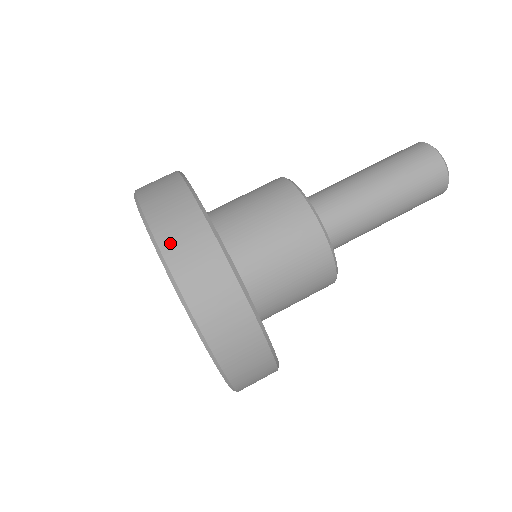
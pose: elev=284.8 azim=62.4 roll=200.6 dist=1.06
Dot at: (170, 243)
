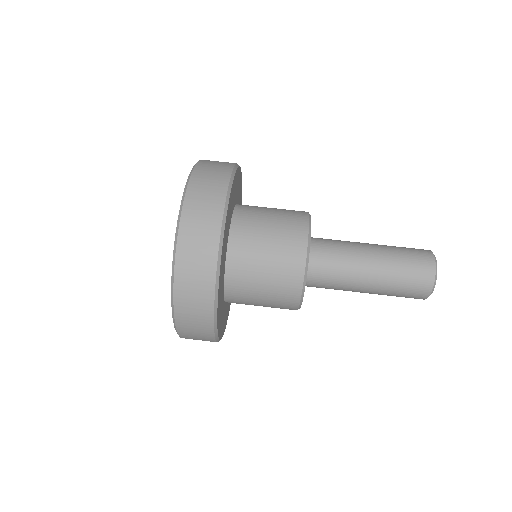
Dot at: (199, 177)
